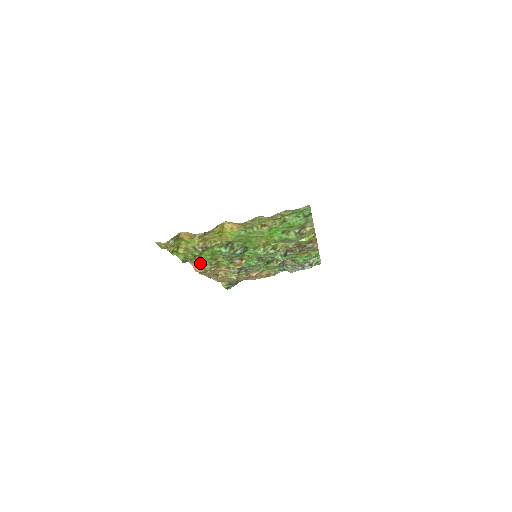
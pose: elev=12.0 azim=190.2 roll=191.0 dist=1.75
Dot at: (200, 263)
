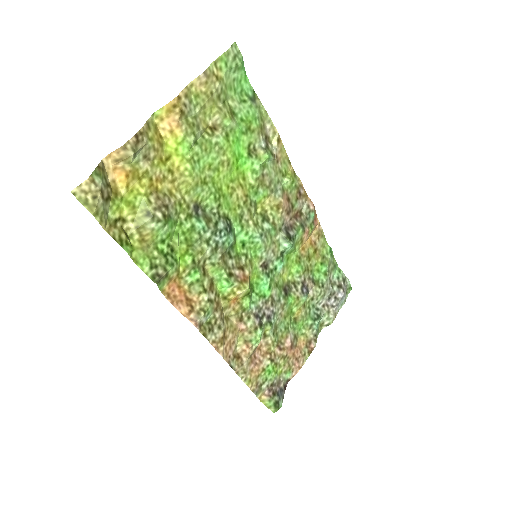
Dot at: (188, 296)
